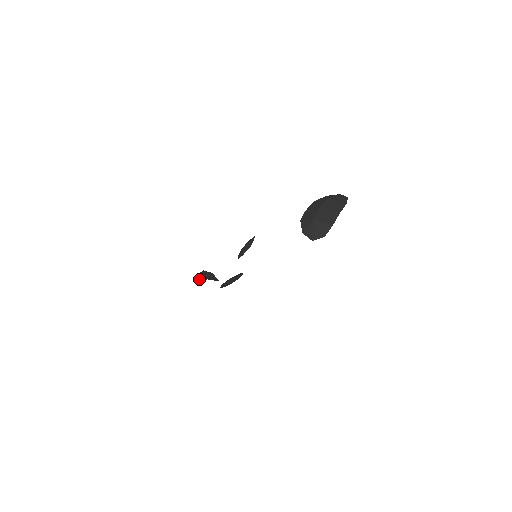
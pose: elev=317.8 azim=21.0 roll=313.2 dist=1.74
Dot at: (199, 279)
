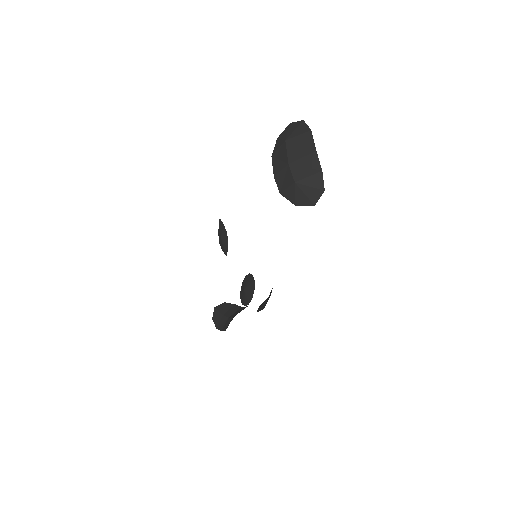
Dot at: (221, 323)
